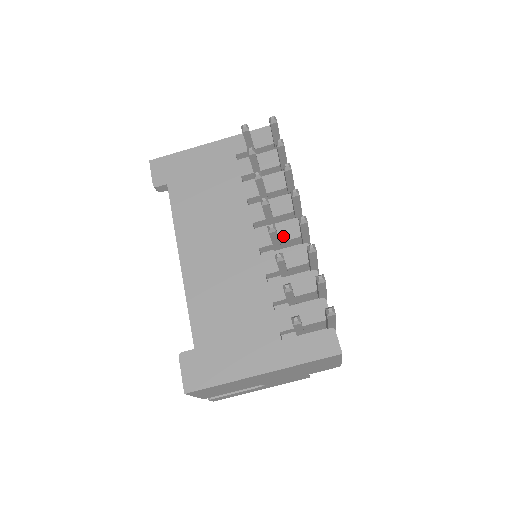
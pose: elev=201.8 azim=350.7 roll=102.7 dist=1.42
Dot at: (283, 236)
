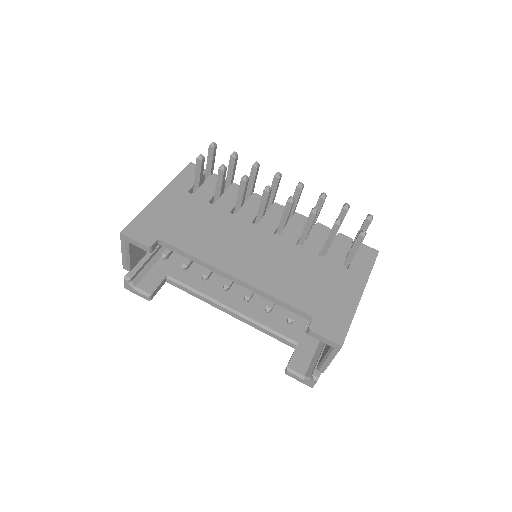
Dot at: (278, 218)
